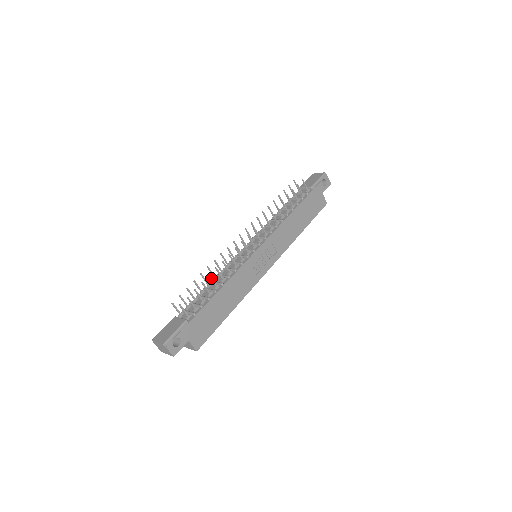
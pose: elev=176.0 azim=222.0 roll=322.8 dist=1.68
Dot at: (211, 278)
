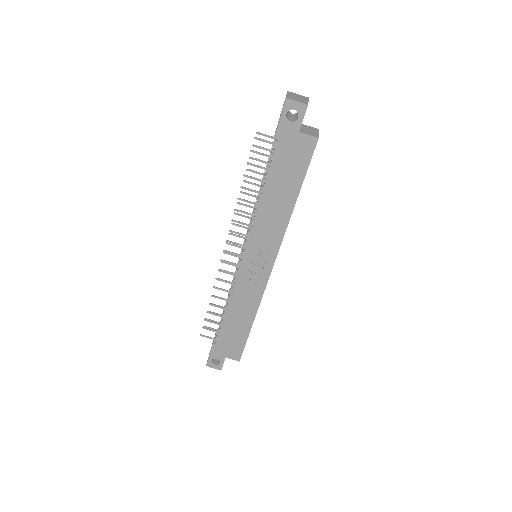
Dot at: (213, 305)
